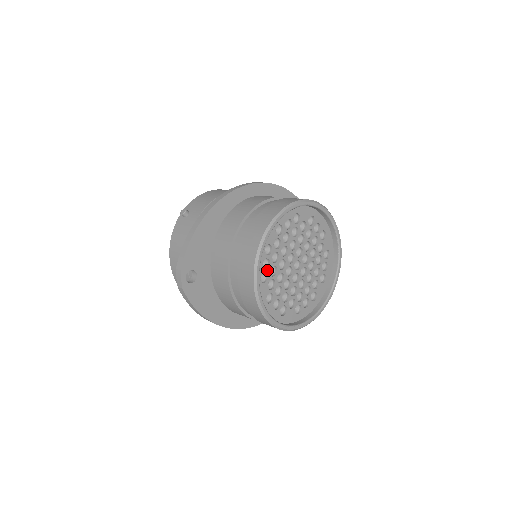
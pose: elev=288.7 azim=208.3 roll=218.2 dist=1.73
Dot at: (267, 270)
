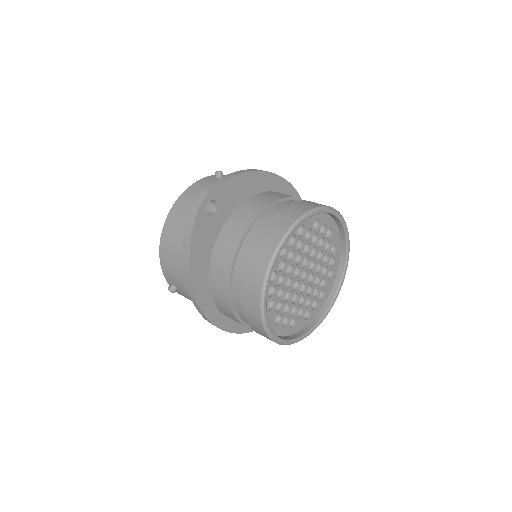
Dot at: (289, 248)
